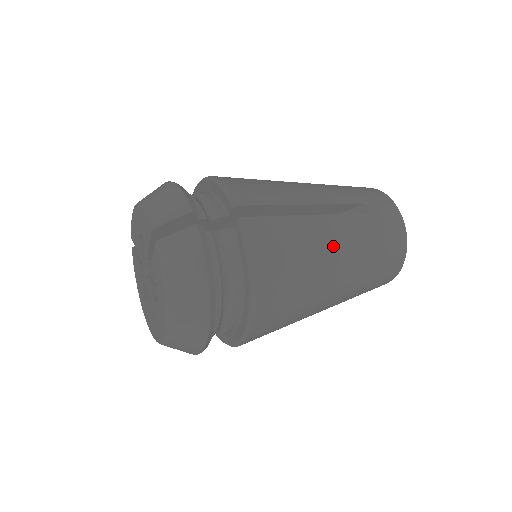
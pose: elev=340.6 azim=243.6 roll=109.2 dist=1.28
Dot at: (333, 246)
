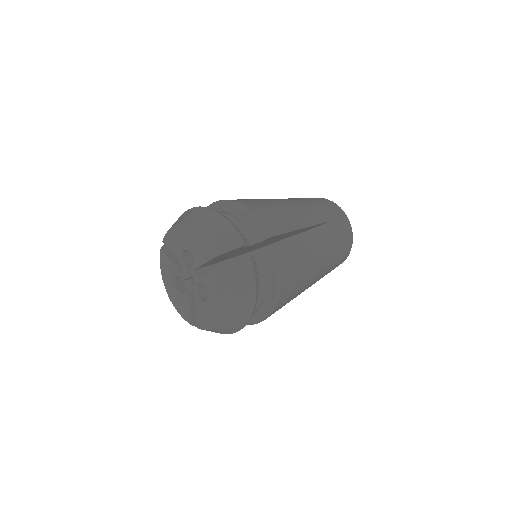
Dot at: (318, 257)
